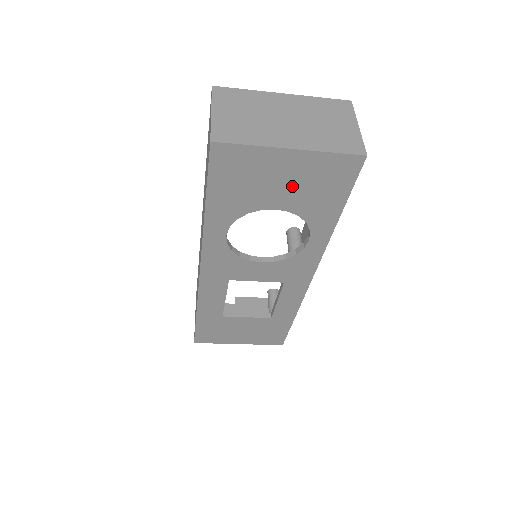
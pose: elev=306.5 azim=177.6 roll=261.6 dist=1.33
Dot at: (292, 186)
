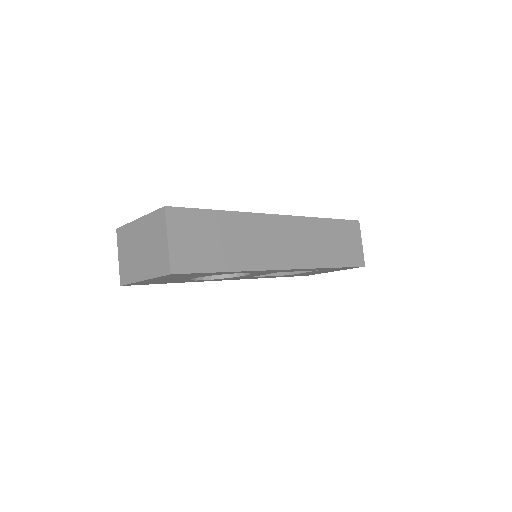
Dot at: (177, 278)
